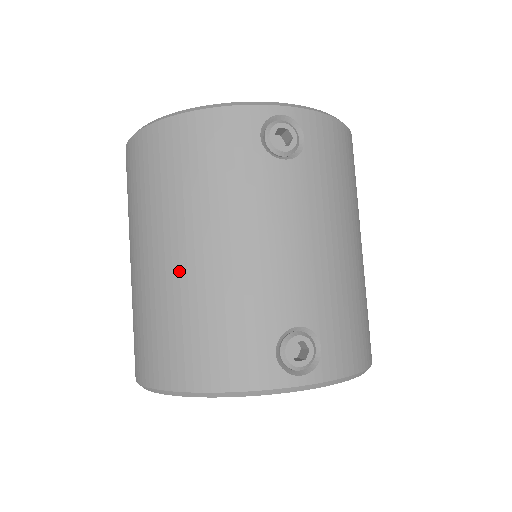
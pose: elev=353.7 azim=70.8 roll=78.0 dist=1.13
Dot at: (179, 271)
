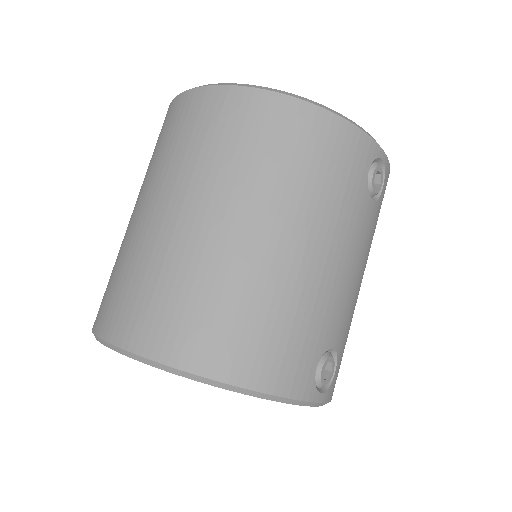
Dot at: (263, 257)
